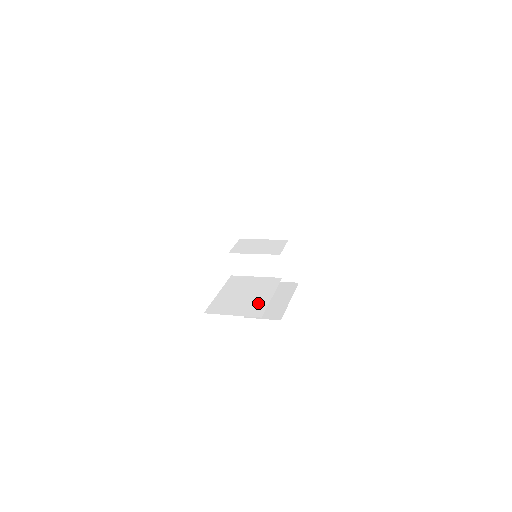
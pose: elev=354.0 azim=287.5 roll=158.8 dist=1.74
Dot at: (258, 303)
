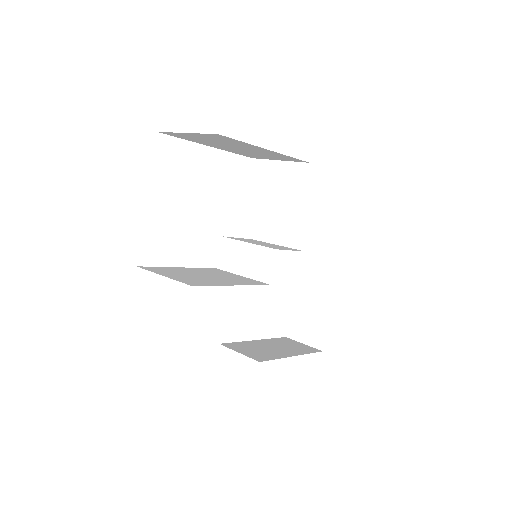
Dot at: (209, 281)
